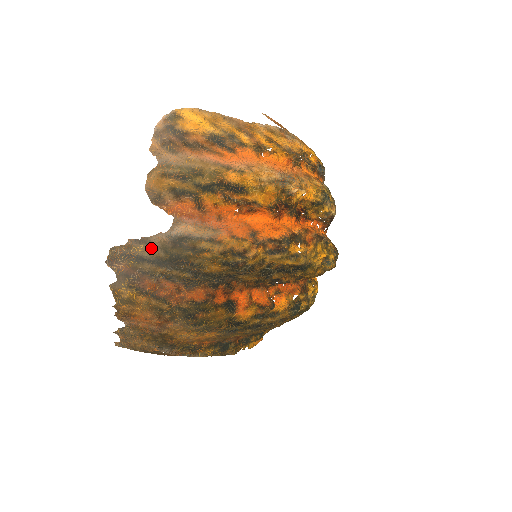
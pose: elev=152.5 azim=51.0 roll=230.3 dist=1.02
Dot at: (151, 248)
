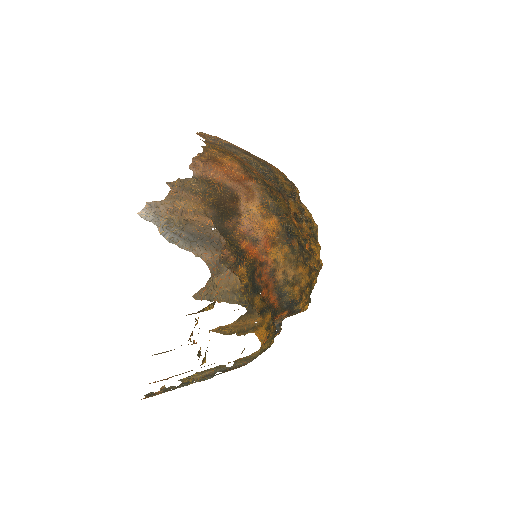
Dot at: (236, 146)
